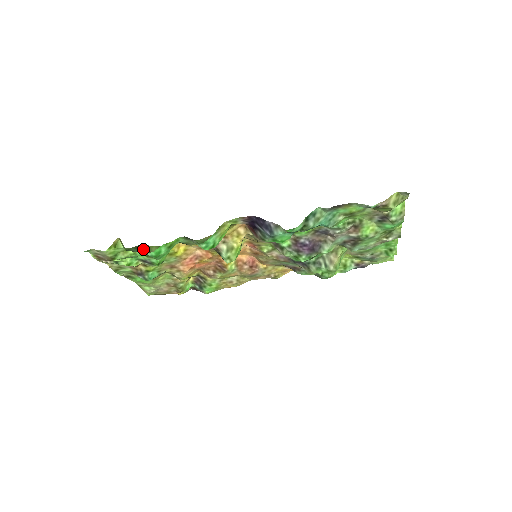
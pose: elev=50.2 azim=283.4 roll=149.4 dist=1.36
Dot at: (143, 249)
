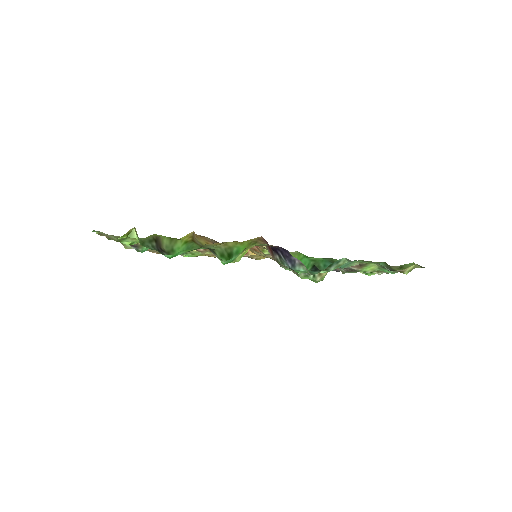
Dot at: (157, 243)
